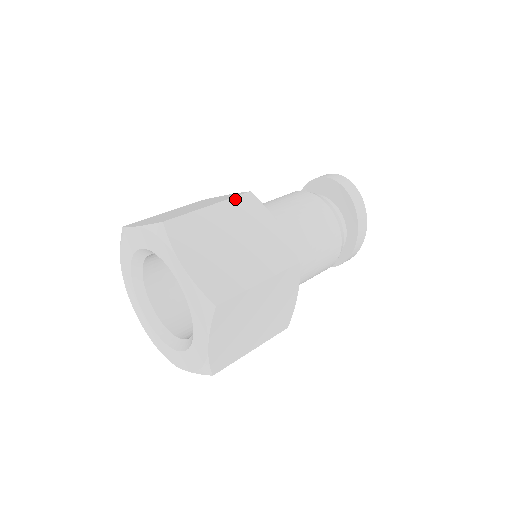
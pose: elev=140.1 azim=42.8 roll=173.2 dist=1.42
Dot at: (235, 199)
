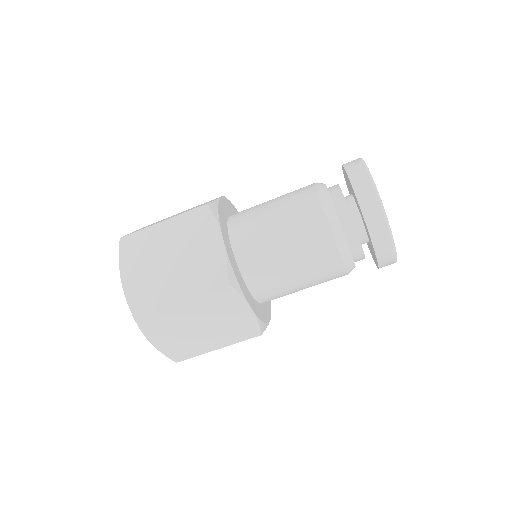
Dot at: (188, 213)
